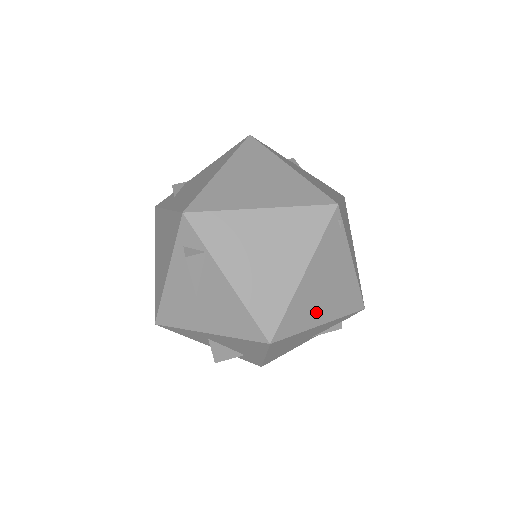
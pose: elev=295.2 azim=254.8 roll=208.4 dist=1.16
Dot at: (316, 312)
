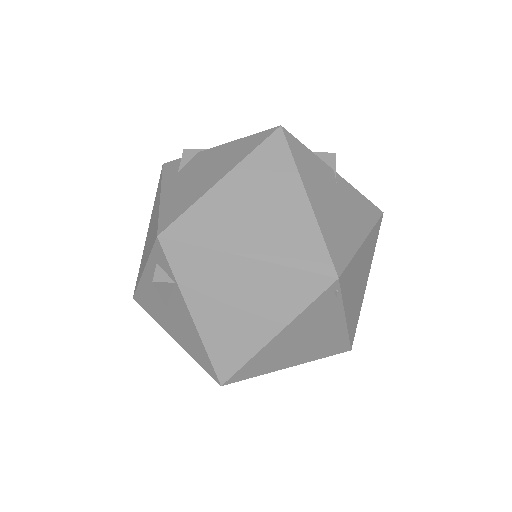
Dot at: (285, 360)
